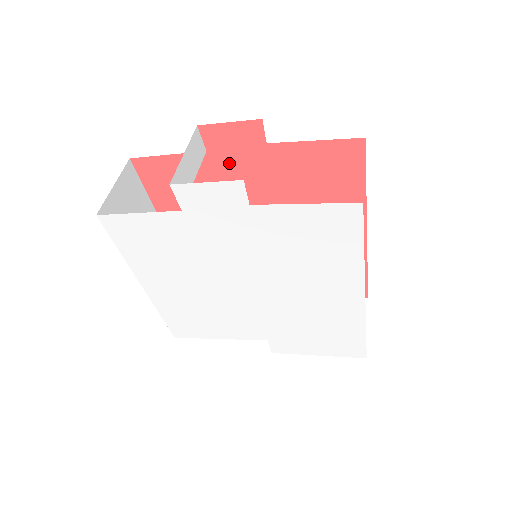
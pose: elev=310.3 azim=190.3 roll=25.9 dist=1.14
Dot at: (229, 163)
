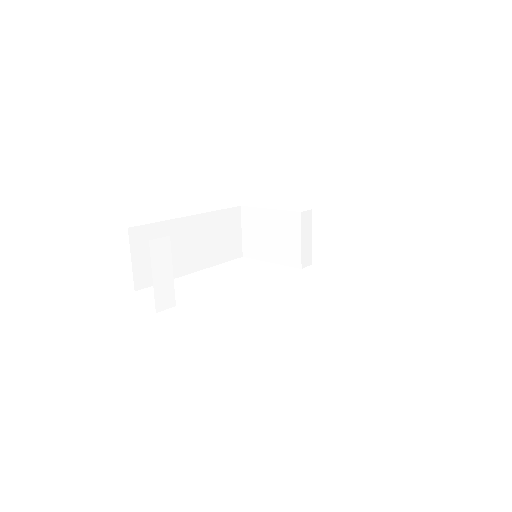
Dot at: occluded
